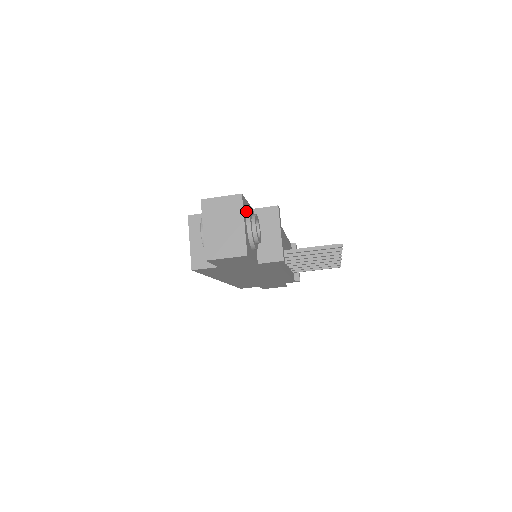
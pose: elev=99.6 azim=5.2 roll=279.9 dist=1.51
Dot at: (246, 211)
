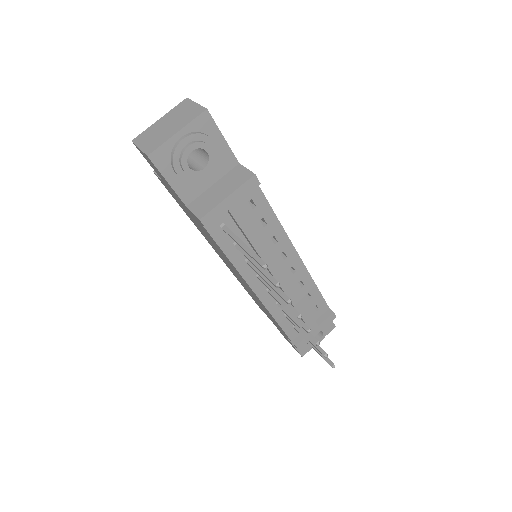
Dot at: (204, 135)
